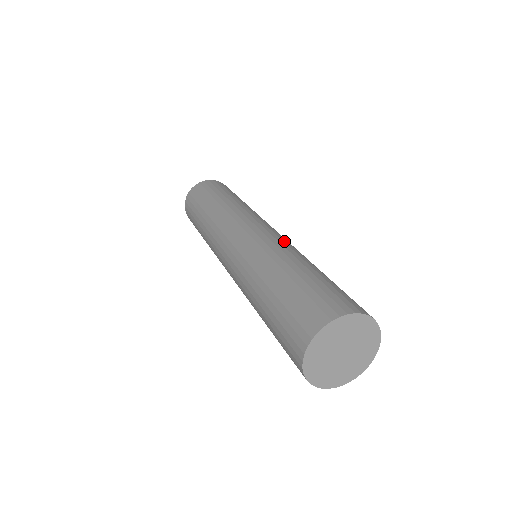
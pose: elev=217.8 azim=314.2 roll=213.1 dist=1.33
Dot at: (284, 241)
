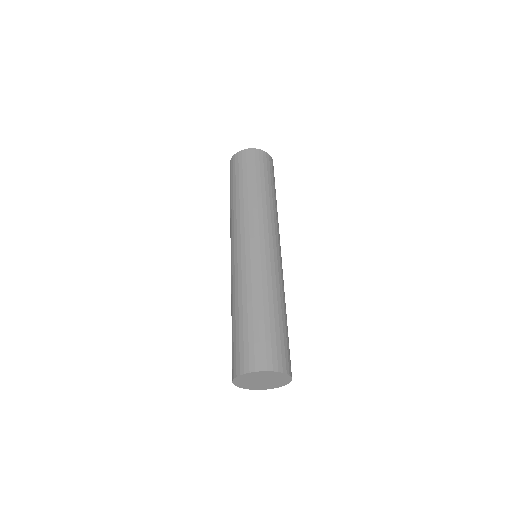
Dot at: (252, 266)
